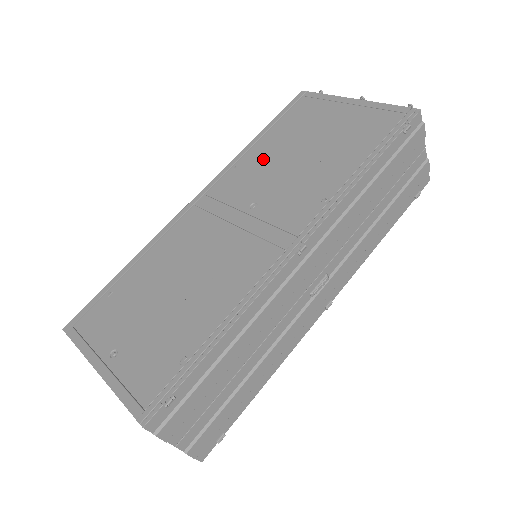
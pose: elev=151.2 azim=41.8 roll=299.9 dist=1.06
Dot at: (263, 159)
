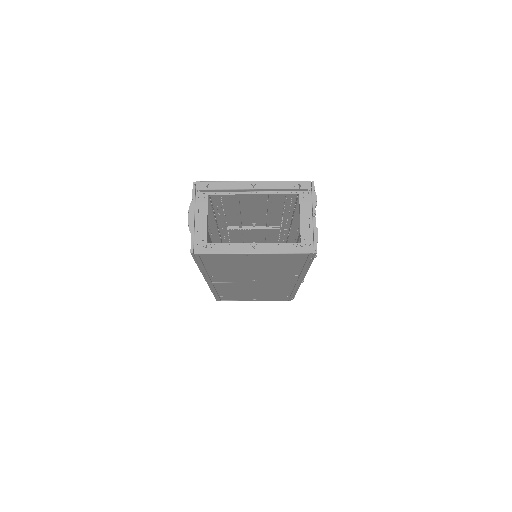
Dot at: (228, 274)
